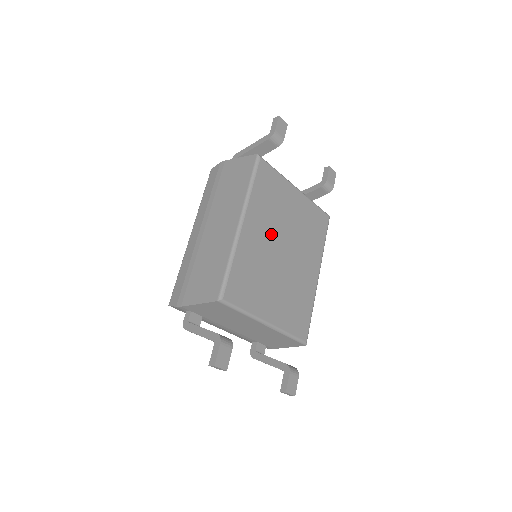
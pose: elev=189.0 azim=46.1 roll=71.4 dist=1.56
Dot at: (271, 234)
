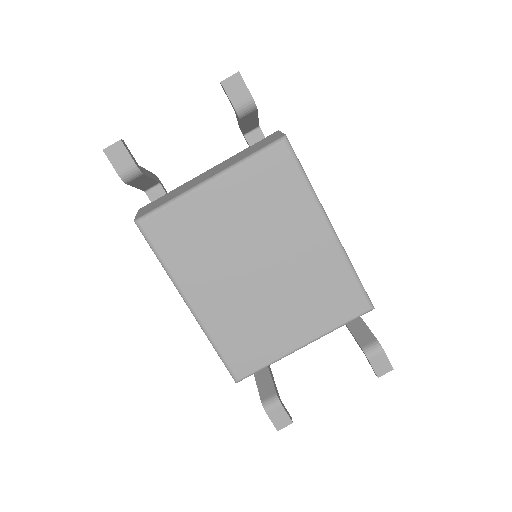
Dot at: (228, 272)
